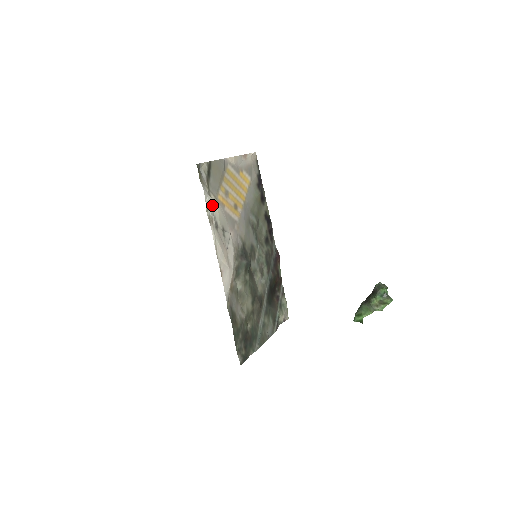
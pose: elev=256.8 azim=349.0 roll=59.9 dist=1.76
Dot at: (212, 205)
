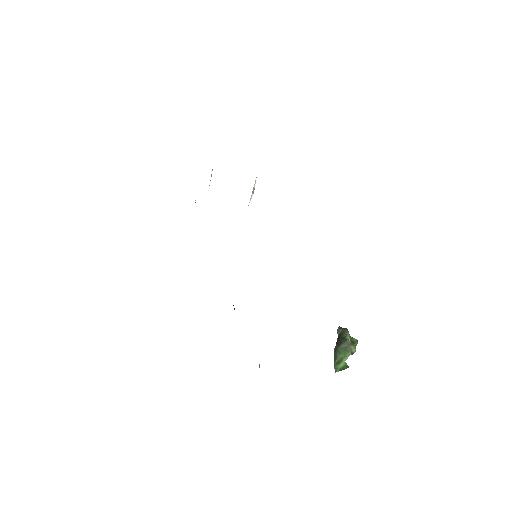
Dot at: occluded
